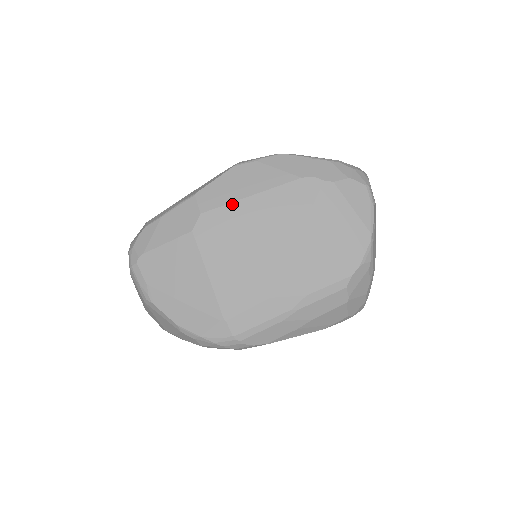
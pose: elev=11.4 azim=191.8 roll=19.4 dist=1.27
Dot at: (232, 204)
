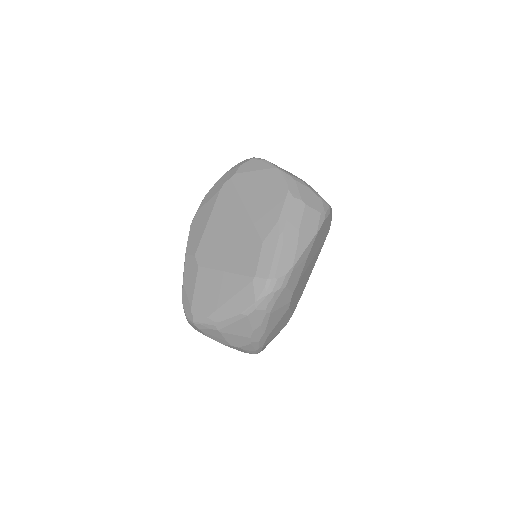
Dot at: (203, 235)
